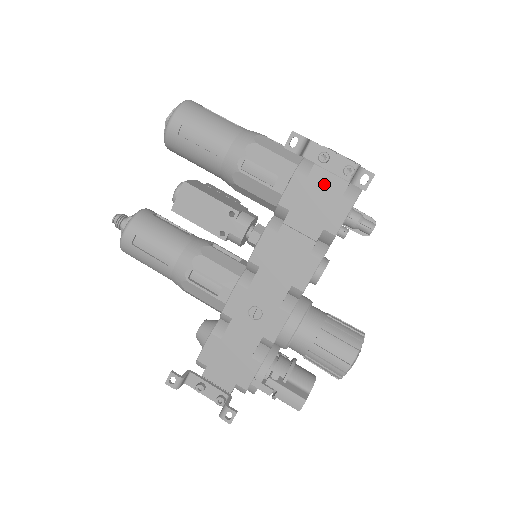
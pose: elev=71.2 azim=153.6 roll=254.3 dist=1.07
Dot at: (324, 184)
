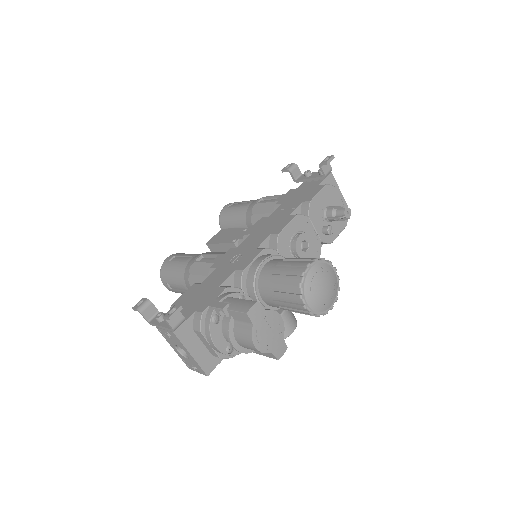
Dot at: (307, 186)
